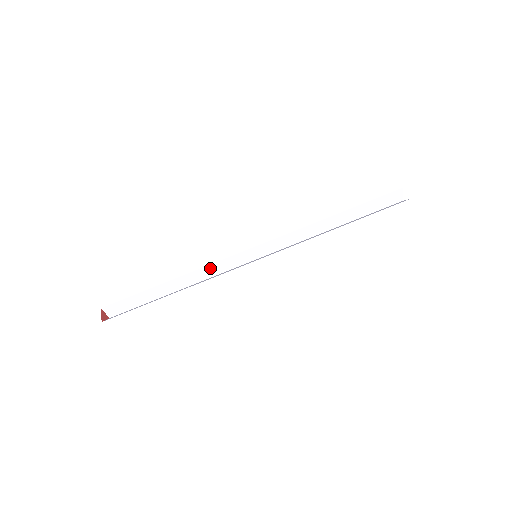
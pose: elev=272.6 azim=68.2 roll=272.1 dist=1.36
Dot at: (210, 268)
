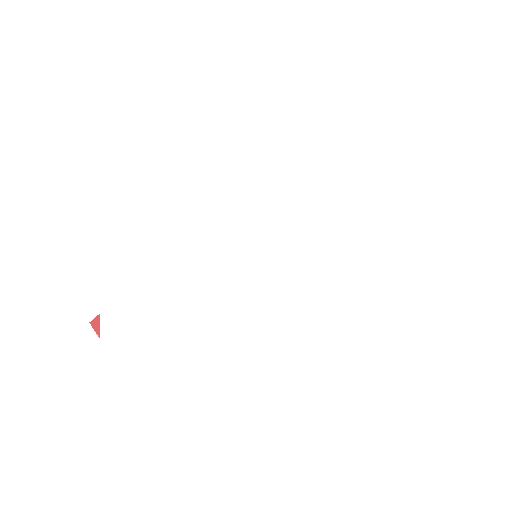
Dot at: occluded
